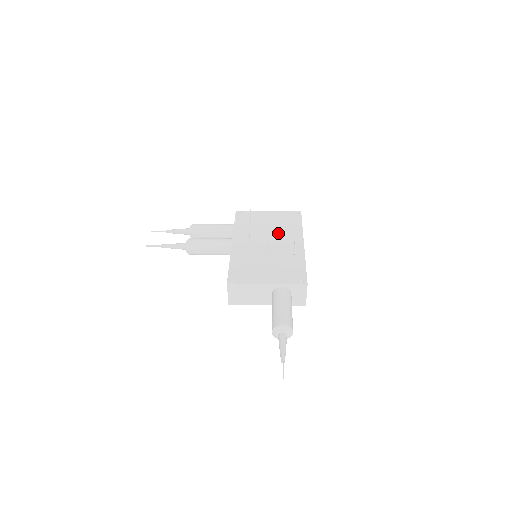
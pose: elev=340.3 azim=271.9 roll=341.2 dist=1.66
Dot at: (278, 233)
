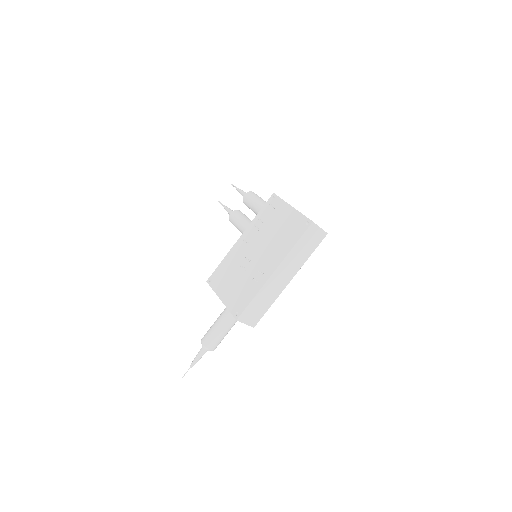
Dot at: (271, 244)
